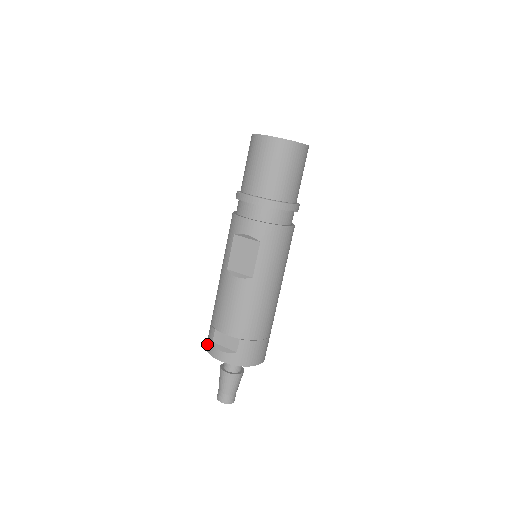
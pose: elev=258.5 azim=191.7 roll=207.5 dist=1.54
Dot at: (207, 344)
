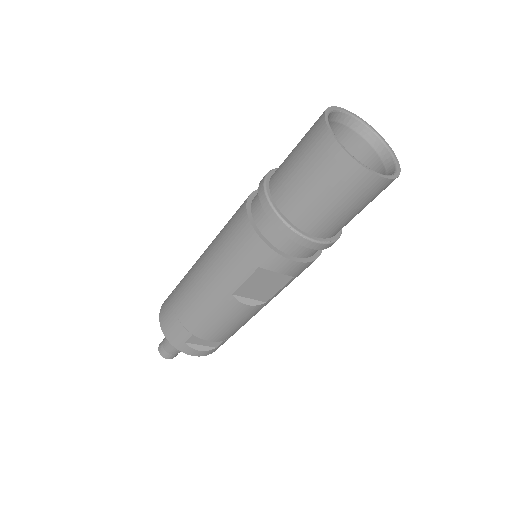
Dot at: (171, 338)
